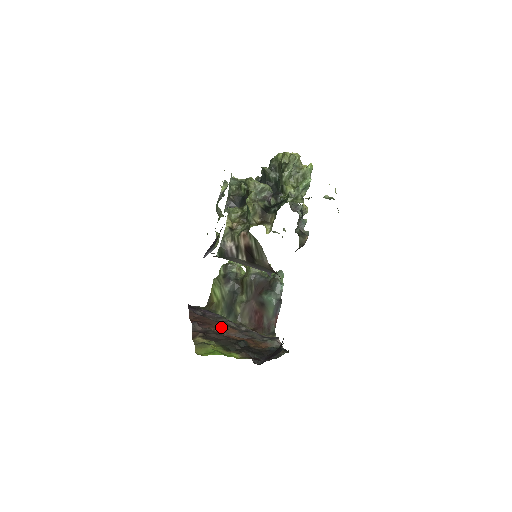
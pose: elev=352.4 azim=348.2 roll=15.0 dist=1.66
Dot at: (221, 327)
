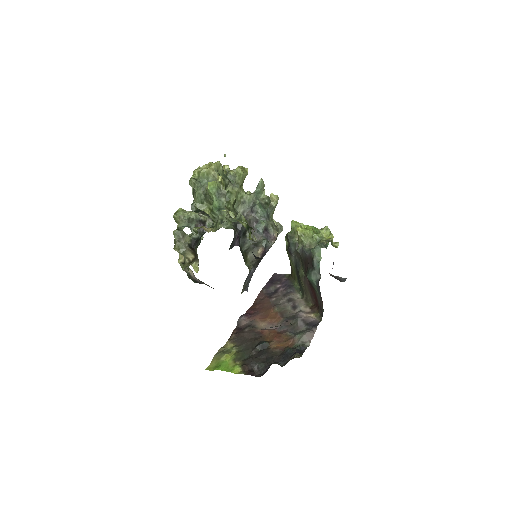
Dot at: (270, 315)
